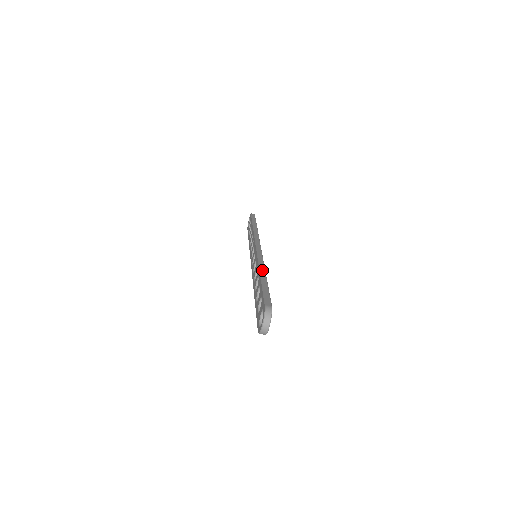
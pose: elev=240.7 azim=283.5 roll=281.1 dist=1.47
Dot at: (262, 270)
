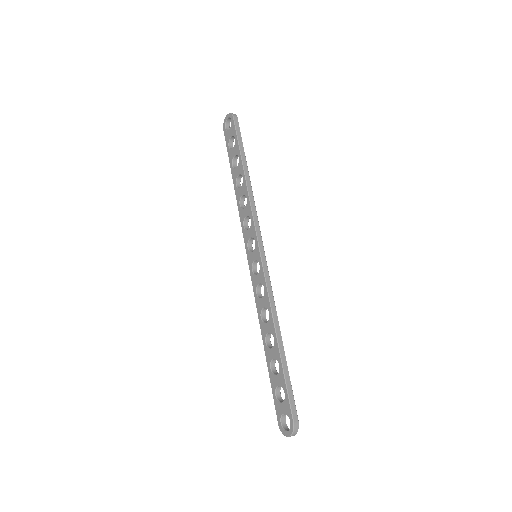
Dot at: (278, 331)
